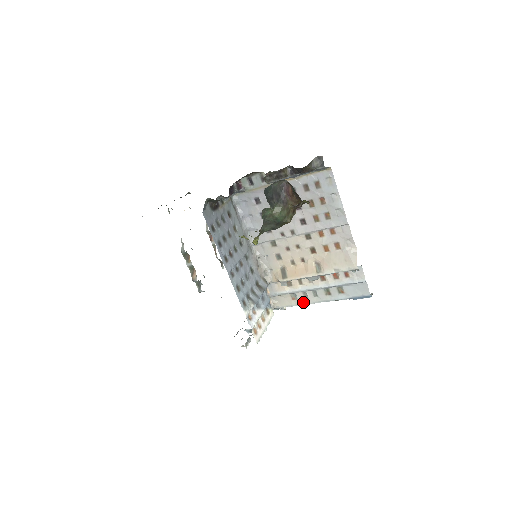
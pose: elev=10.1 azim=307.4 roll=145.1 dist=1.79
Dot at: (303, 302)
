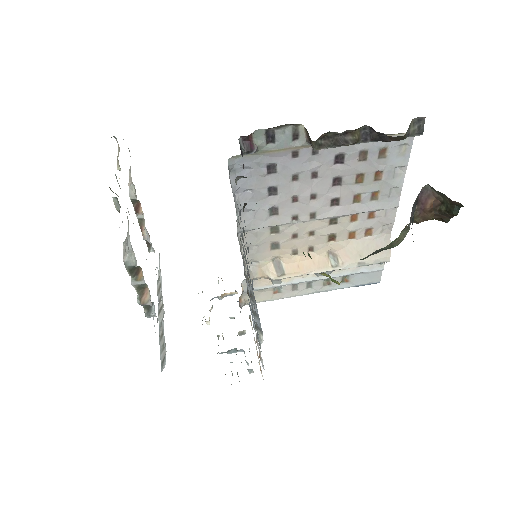
Dot at: (288, 295)
